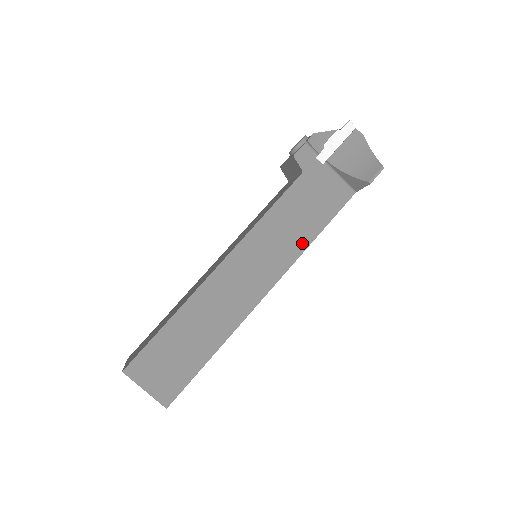
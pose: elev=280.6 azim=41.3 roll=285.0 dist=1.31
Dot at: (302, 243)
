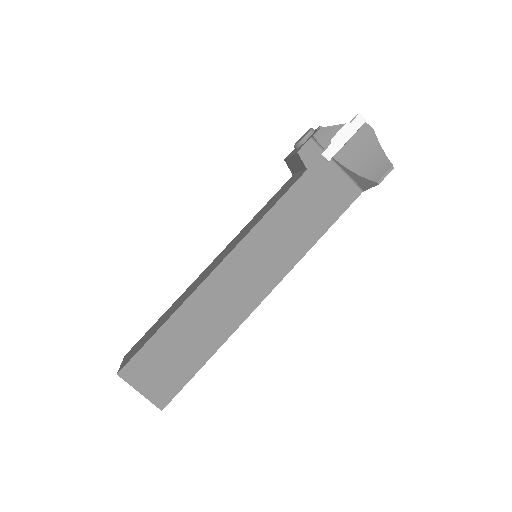
Dot at: (304, 245)
